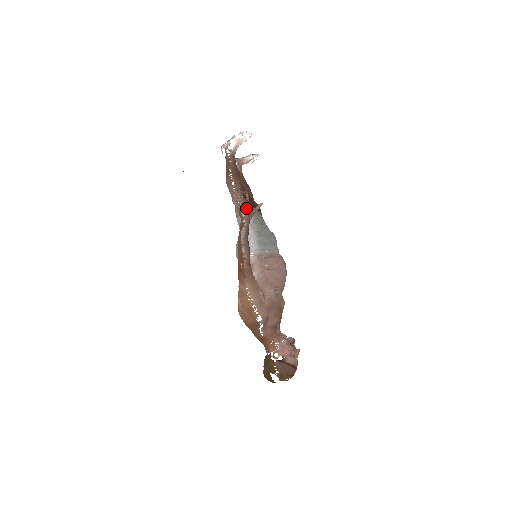
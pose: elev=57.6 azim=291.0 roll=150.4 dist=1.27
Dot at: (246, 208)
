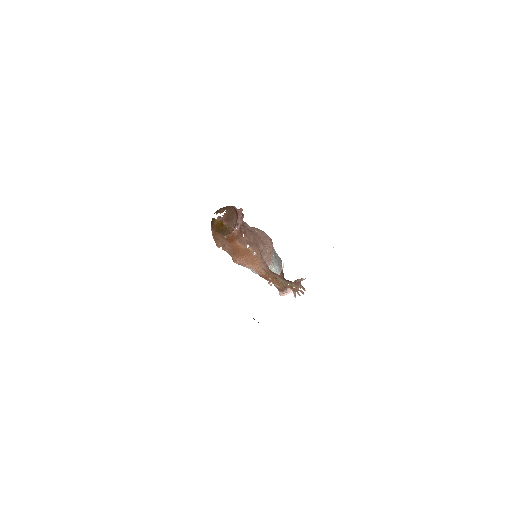
Dot at: occluded
